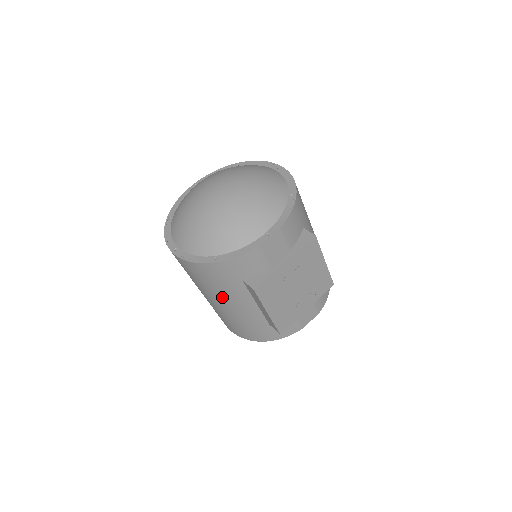
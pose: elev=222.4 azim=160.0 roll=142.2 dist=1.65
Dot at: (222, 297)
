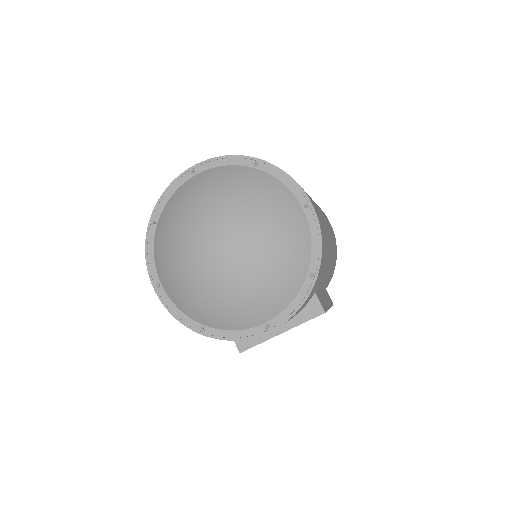
Dot at: occluded
